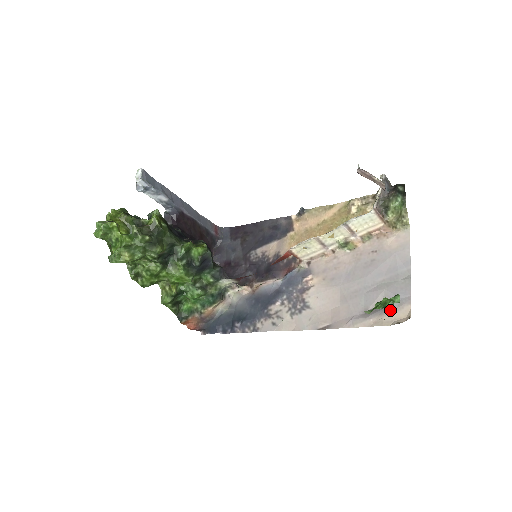
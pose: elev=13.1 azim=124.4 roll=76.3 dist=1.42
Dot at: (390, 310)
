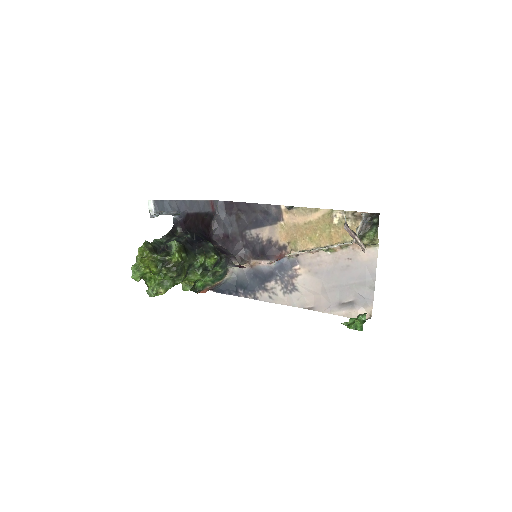
Dot at: (357, 307)
